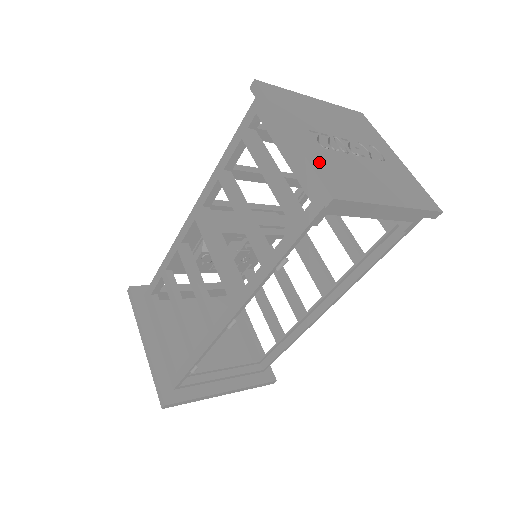
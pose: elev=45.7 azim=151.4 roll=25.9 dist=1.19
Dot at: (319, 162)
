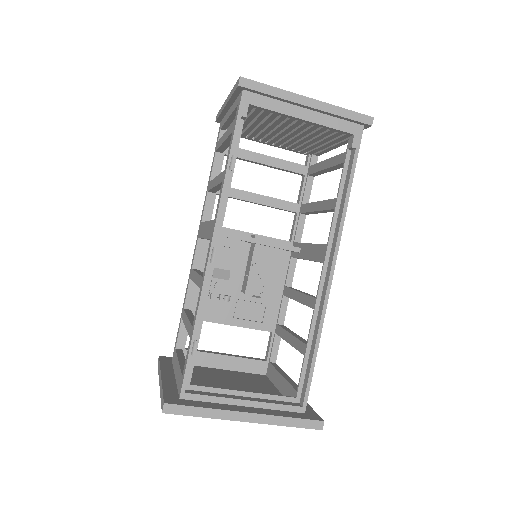
Dot at: occluded
